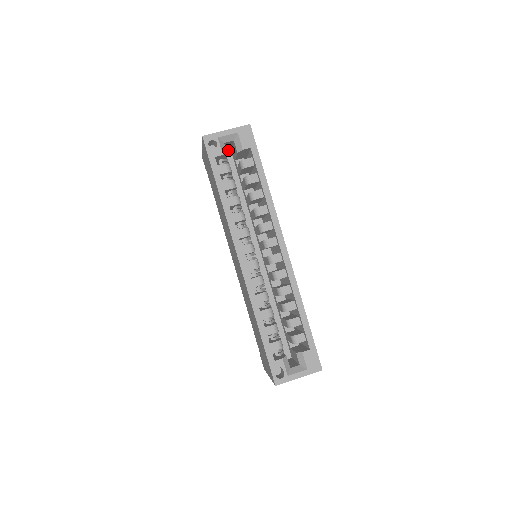
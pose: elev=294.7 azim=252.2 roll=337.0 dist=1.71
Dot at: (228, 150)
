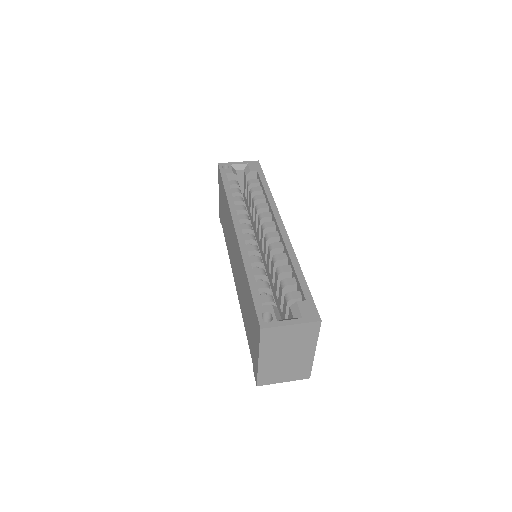
Dot at: occluded
